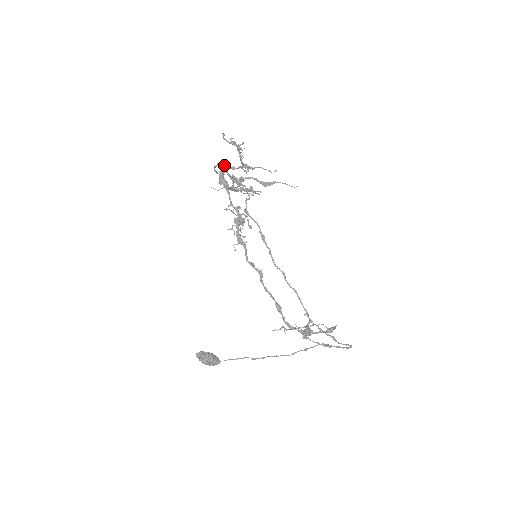
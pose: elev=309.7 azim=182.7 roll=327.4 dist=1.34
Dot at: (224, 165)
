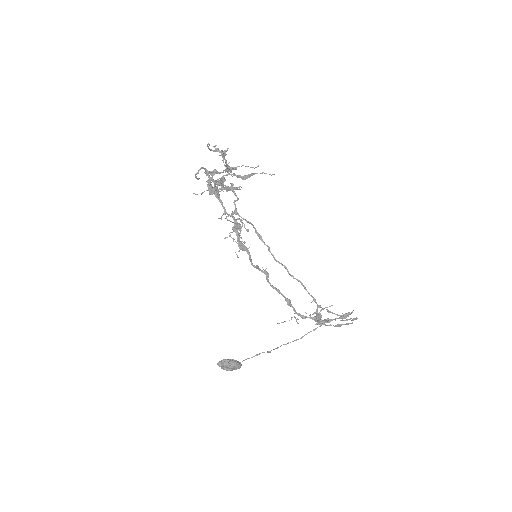
Dot at: (205, 170)
